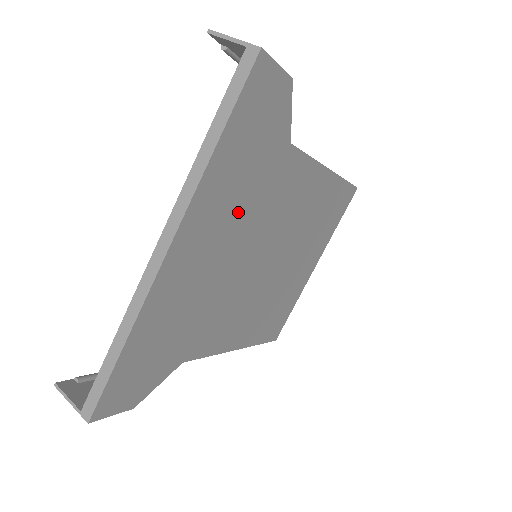
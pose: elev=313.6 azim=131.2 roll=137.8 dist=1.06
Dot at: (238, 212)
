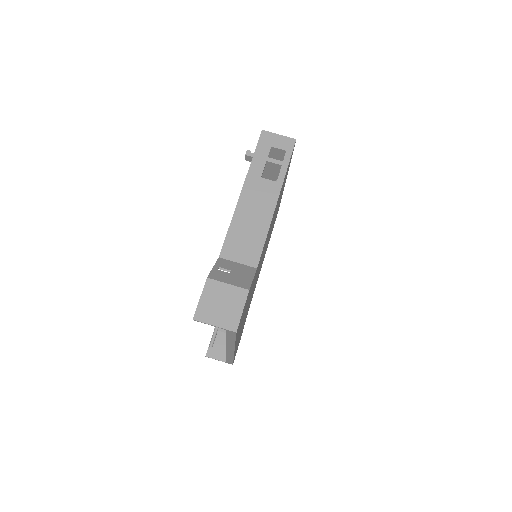
Dot at: occluded
